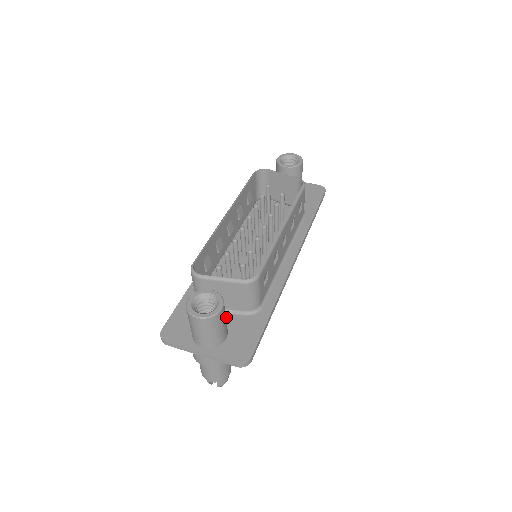
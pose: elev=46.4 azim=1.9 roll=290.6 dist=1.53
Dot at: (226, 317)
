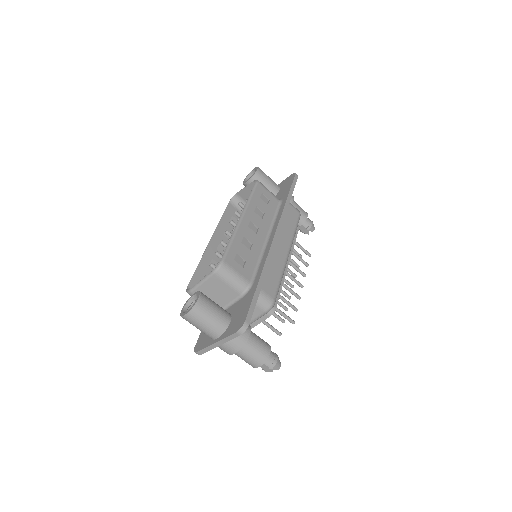
Dot at: (231, 308)
